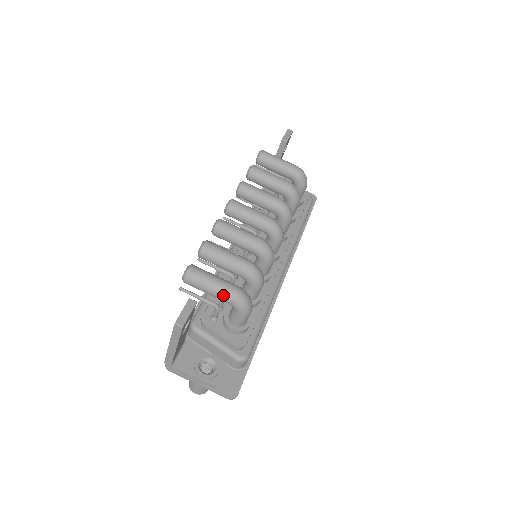
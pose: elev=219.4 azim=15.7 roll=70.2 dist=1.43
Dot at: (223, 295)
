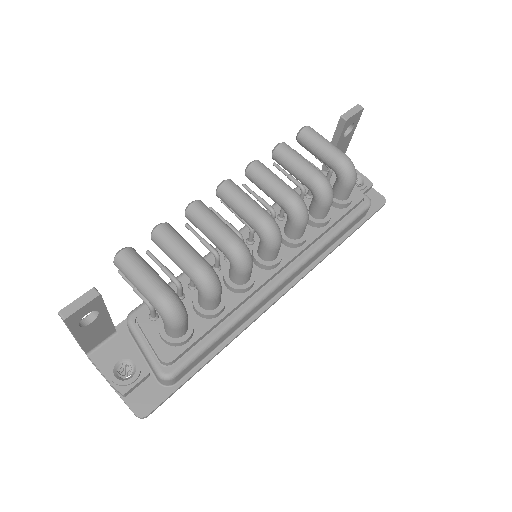
Dot at: (147, 295)
